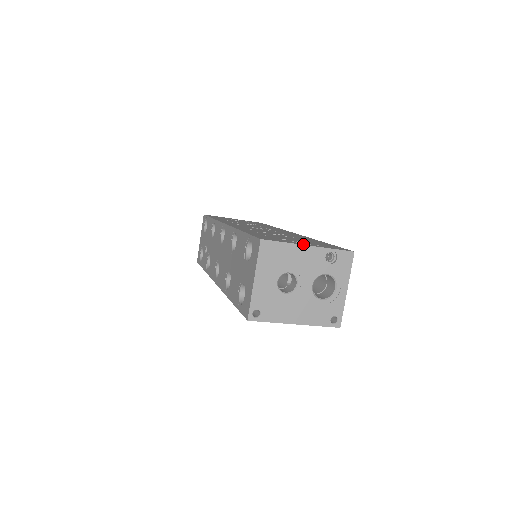
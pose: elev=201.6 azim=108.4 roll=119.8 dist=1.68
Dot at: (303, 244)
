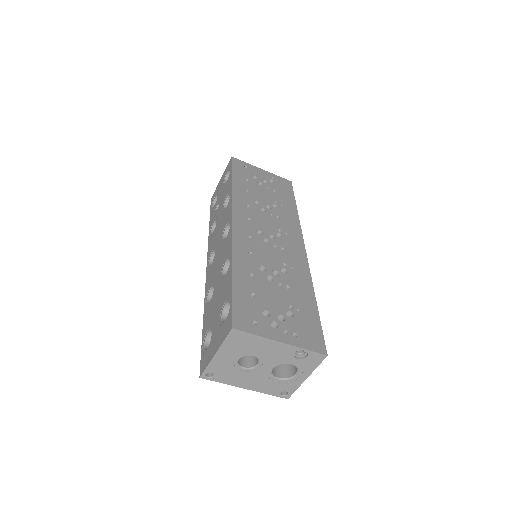
Dot at: (277, 338)
